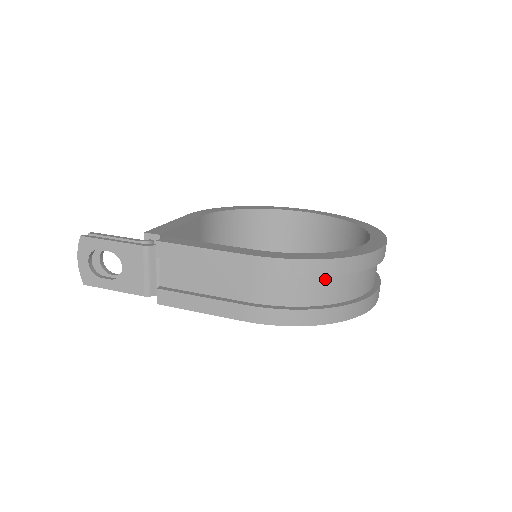
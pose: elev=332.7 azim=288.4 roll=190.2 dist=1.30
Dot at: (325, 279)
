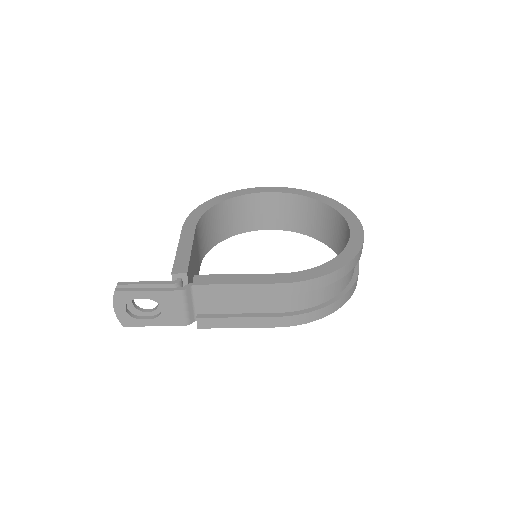
Dot at: occluded
